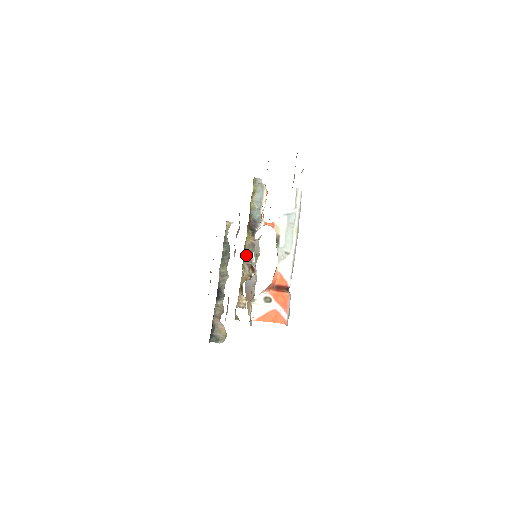
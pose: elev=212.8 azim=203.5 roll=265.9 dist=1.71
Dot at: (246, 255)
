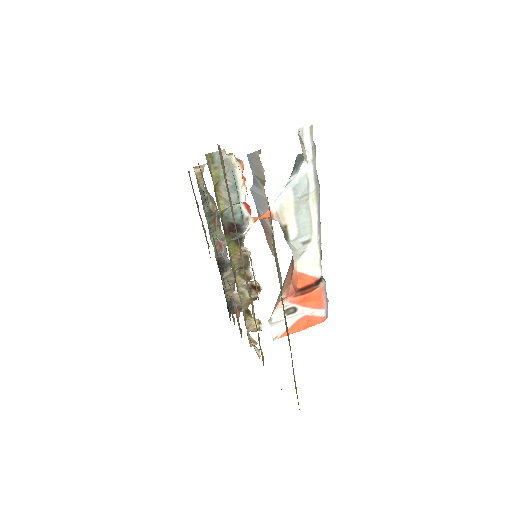
Dot at: (239, 271)
